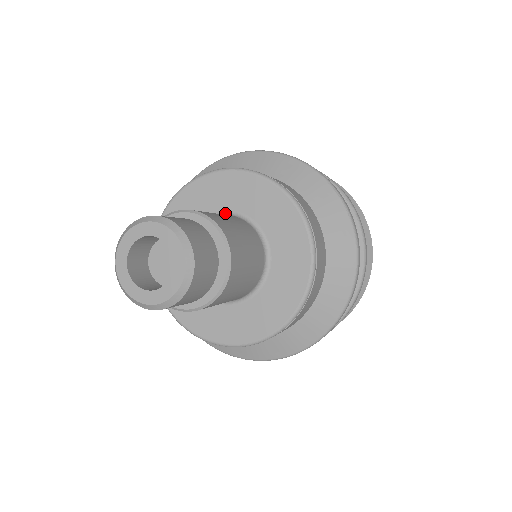
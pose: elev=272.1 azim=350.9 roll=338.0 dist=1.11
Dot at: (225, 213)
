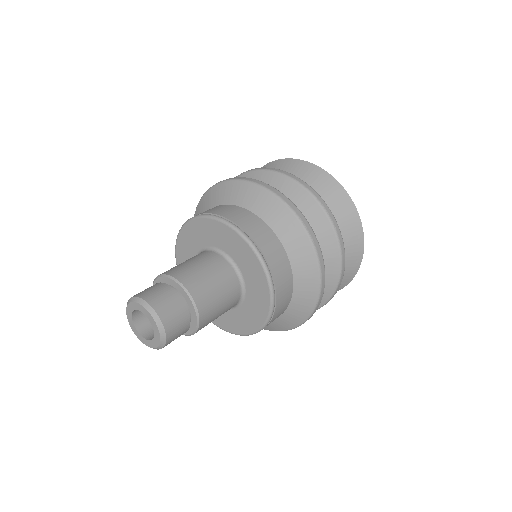
Dot at: (233, 263)
